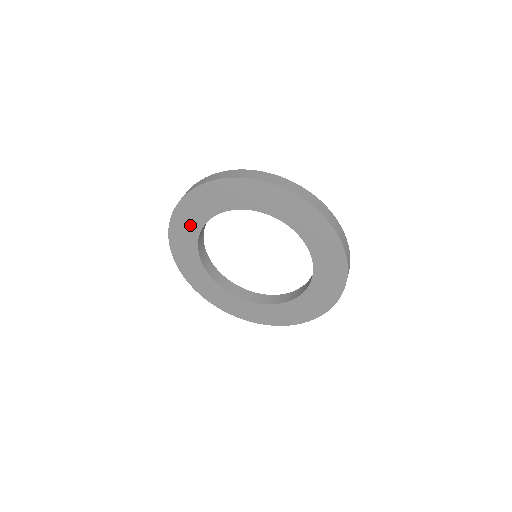
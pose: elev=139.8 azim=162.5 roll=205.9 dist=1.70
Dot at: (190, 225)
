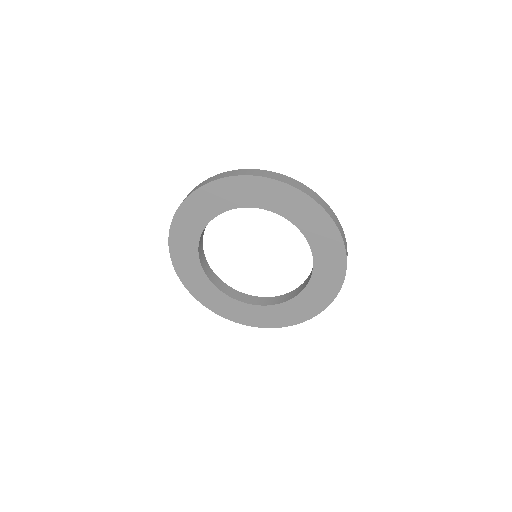
Dot at: (188, 255)
